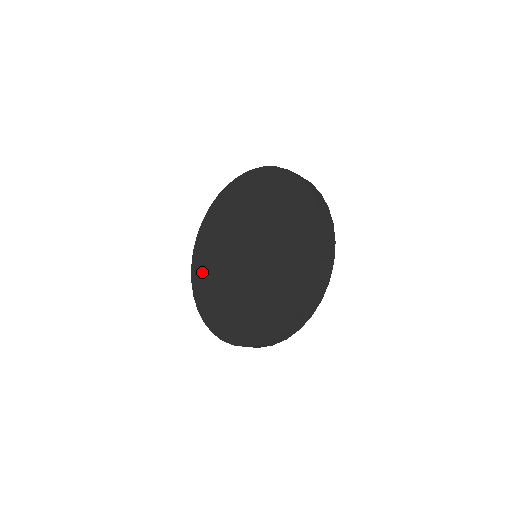
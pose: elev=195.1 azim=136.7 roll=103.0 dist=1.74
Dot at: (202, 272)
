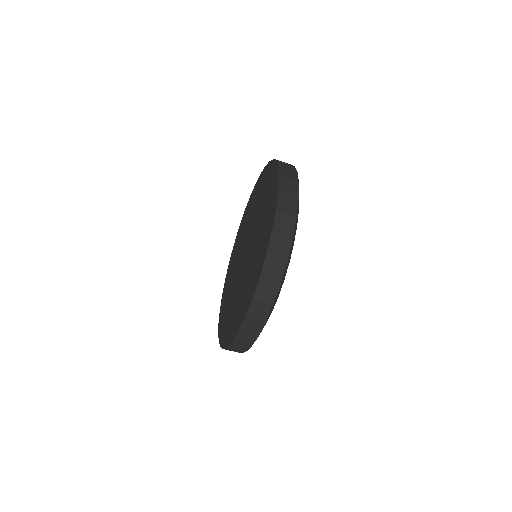
Dot at: (232, 261)
